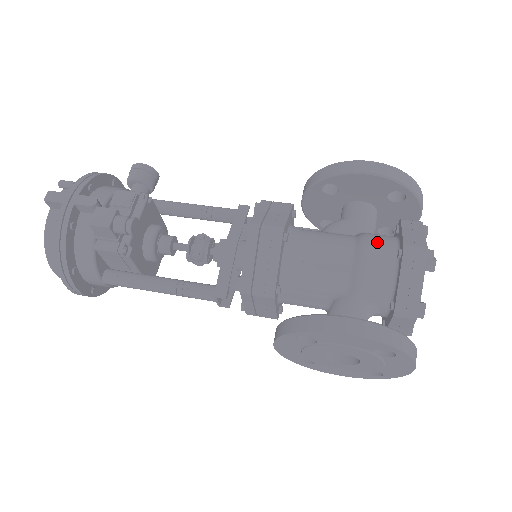
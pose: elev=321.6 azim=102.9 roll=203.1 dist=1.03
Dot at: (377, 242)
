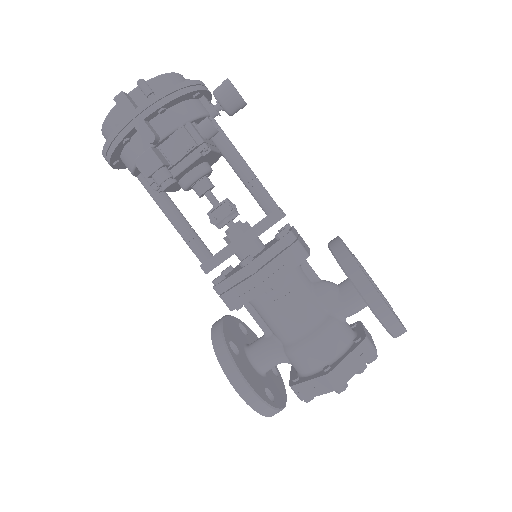
Dot at: (327, 342)
